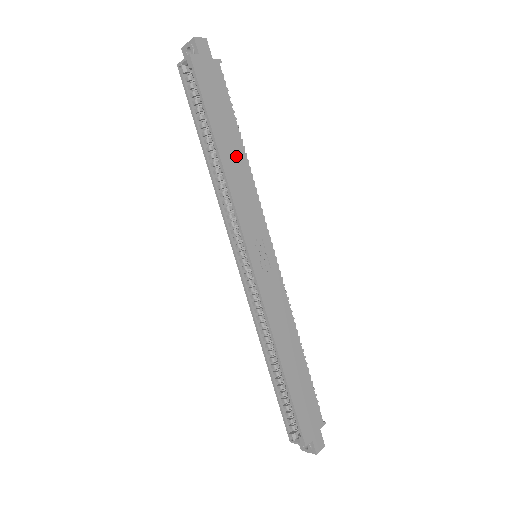
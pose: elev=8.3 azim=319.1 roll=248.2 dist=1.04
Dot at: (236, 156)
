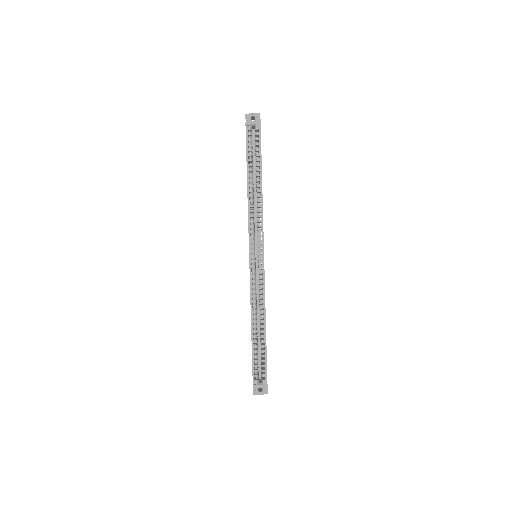
Dot at: occluded
